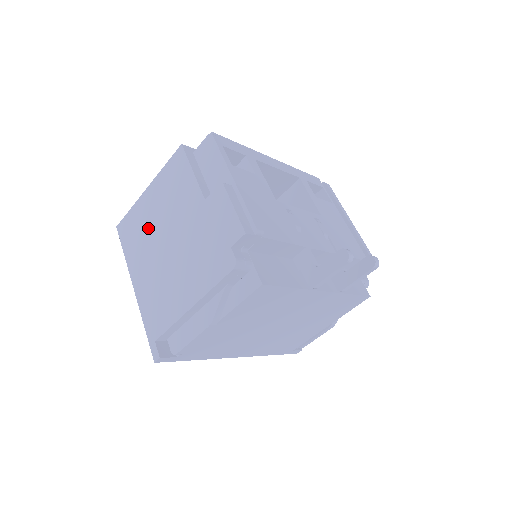
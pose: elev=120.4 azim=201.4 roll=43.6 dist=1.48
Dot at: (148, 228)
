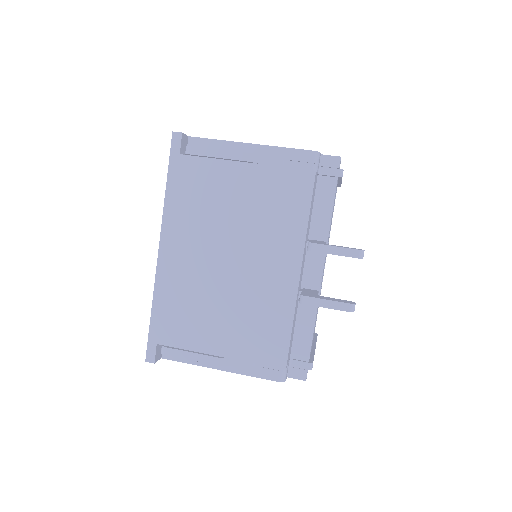
Dot at: occluded
